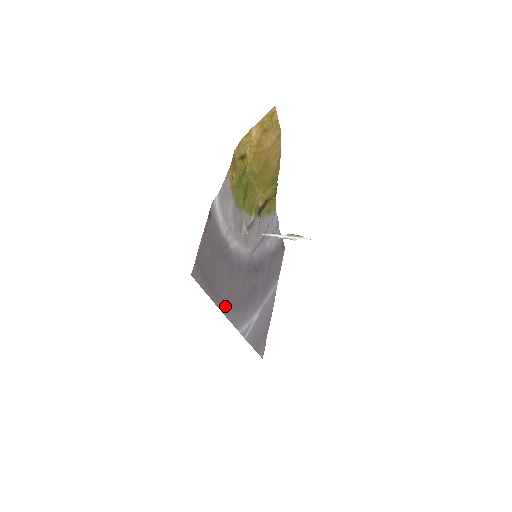
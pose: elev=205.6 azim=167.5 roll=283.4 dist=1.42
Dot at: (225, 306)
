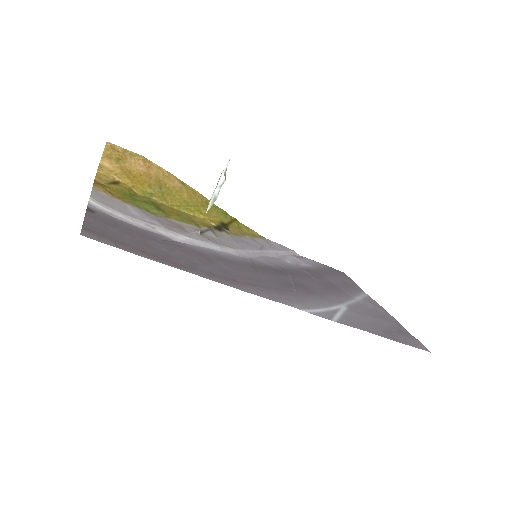
Dot at: (223, 281)
